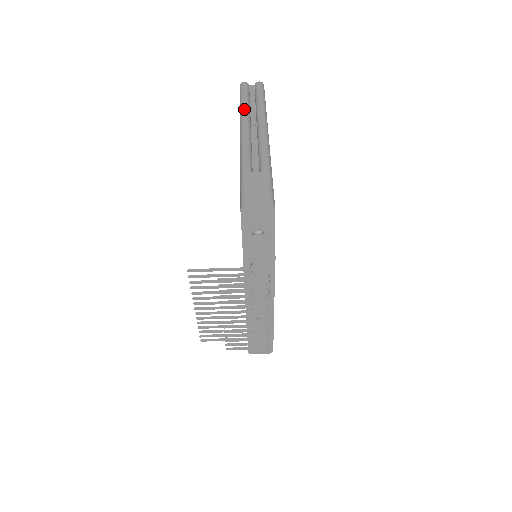
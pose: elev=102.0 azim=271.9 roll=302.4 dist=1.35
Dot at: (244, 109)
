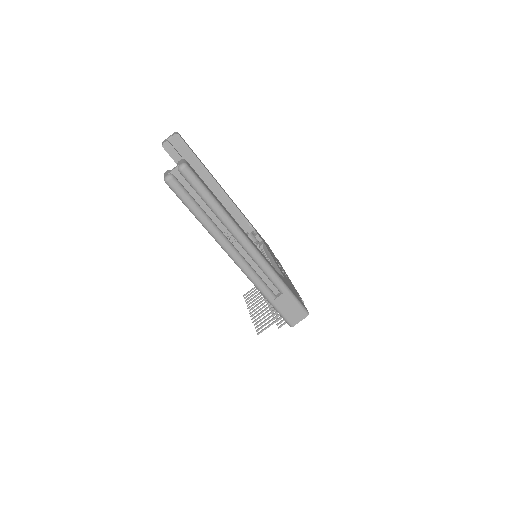
Dot at: (210, 229)
